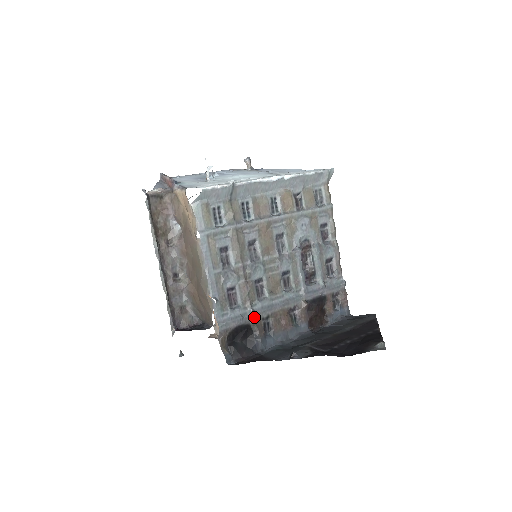
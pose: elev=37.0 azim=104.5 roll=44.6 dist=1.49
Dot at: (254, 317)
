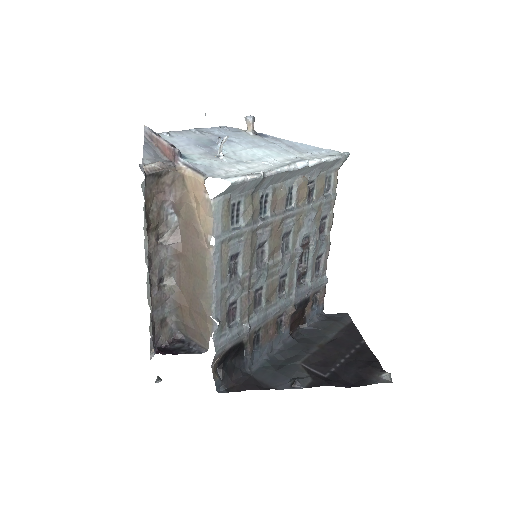
Dot at: (248, 333)
